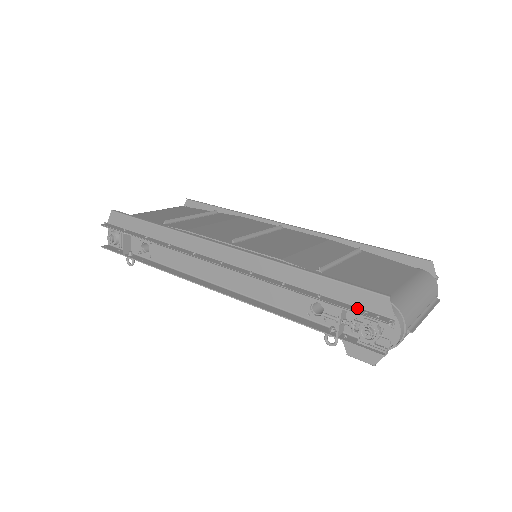
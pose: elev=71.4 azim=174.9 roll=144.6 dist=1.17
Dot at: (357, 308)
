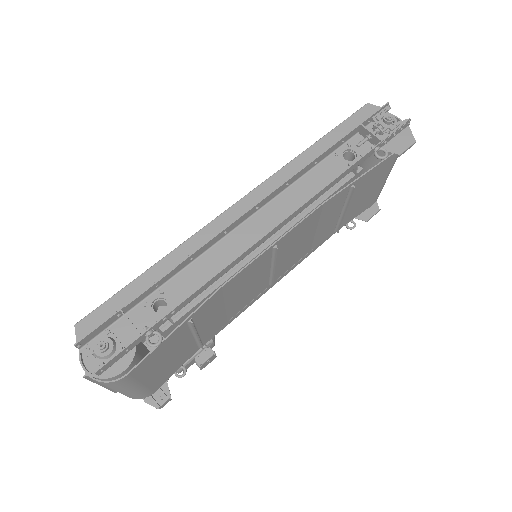
Dot at: (365, 119)
